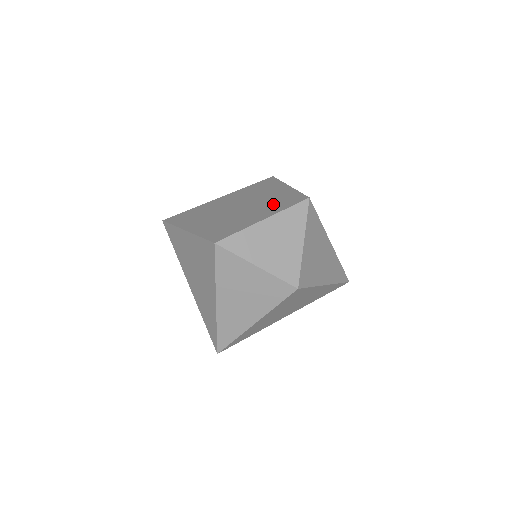
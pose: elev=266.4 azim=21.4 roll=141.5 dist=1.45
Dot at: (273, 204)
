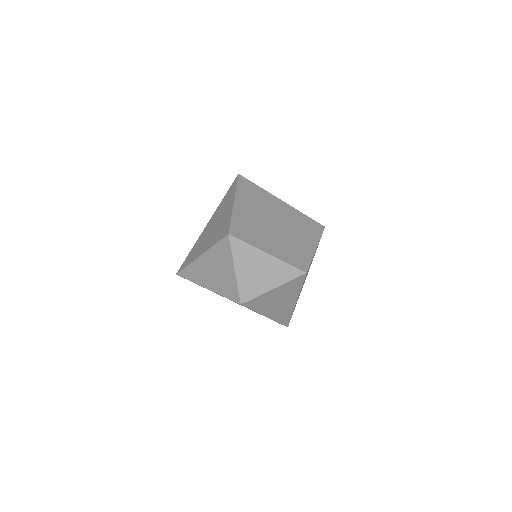
Dot at: (289, 250)
